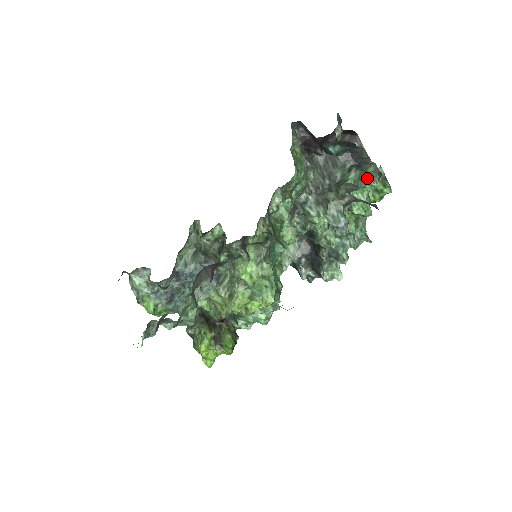
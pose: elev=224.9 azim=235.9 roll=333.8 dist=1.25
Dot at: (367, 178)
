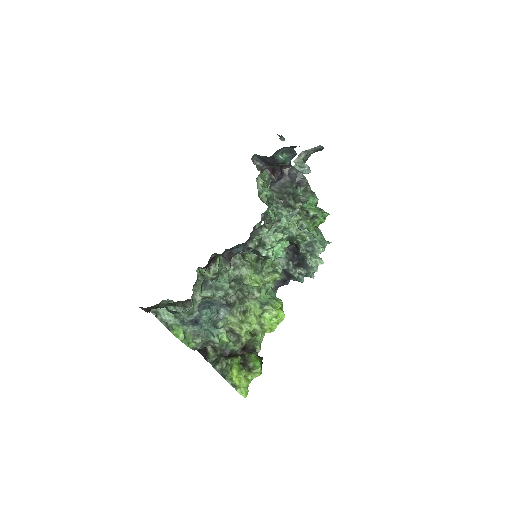
Dot at: occluded
